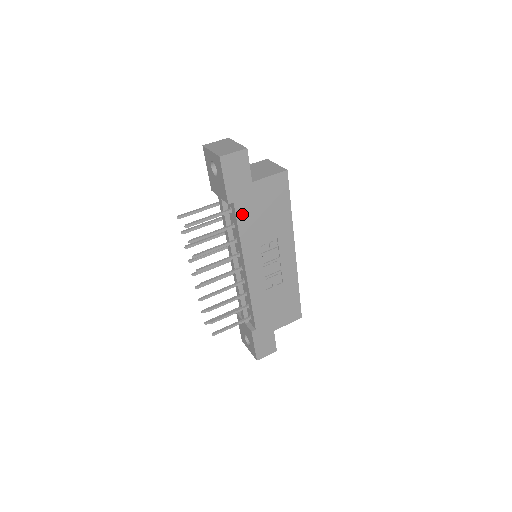
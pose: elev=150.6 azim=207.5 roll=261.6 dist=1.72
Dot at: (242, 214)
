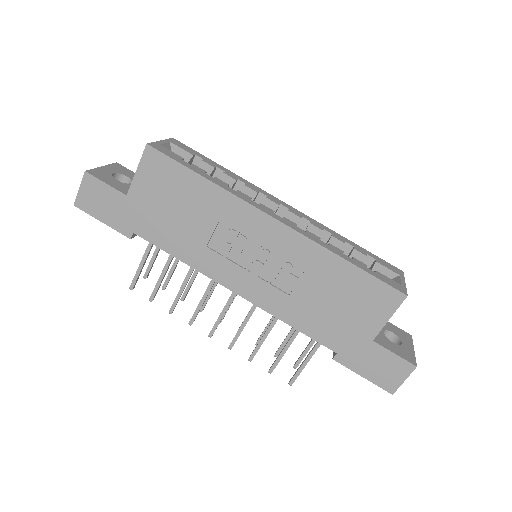
Dot at: (155, 236)
